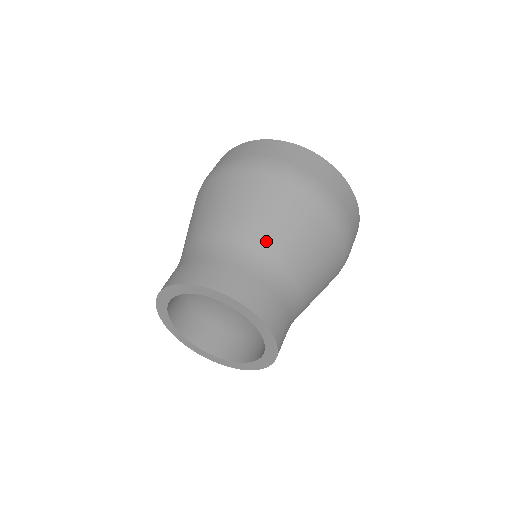
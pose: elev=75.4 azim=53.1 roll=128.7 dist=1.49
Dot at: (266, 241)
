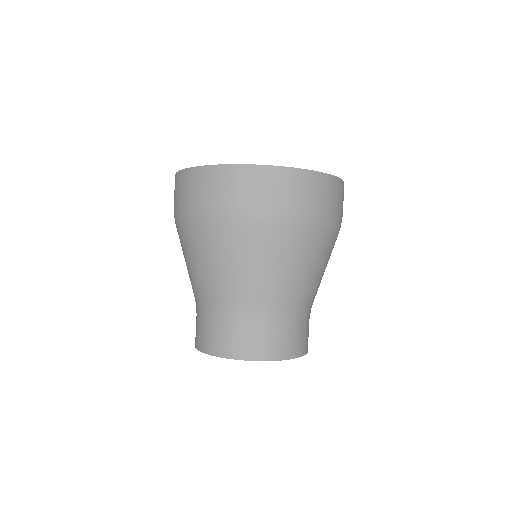
Dot at: (244, 293)
